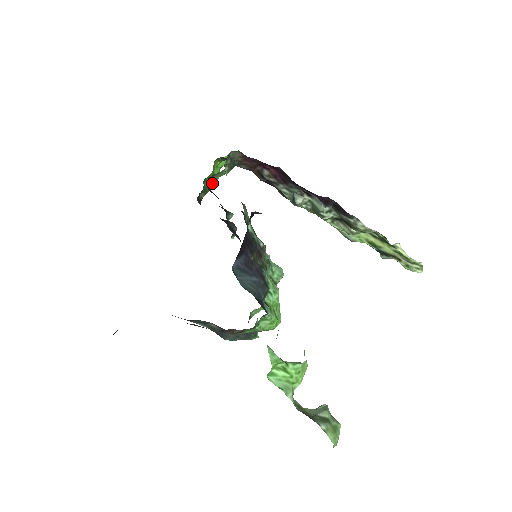
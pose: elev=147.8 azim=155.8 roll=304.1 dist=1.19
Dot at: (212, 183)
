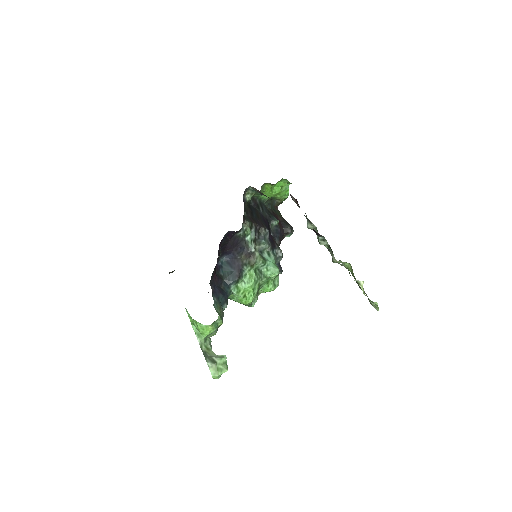
Dot at: (279, 195)
